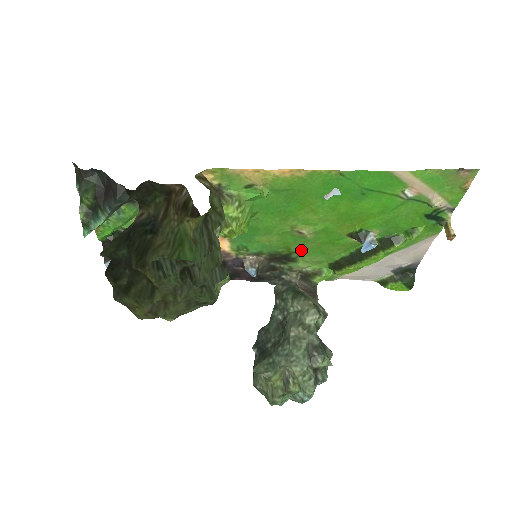
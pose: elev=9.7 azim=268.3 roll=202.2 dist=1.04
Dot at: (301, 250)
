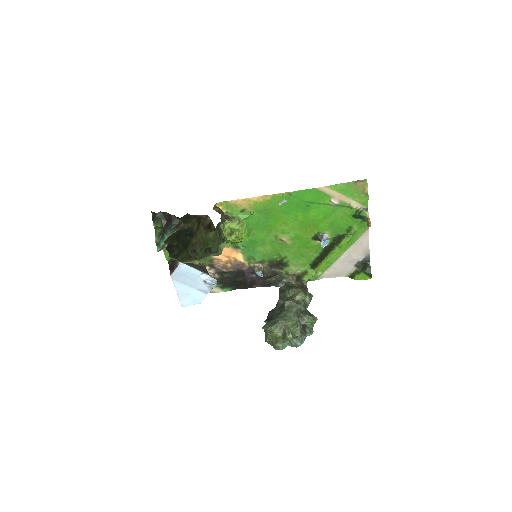
Dot at: (288, 255)
